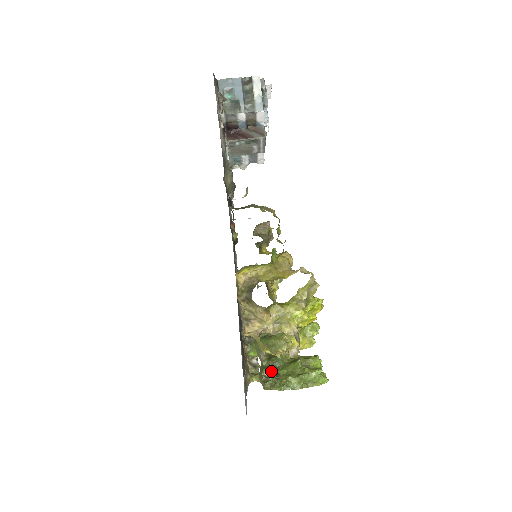
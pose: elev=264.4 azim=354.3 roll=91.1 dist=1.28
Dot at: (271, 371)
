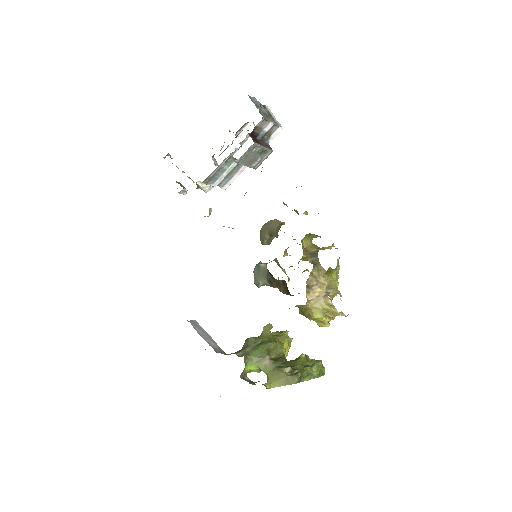
Dot at: occluded
